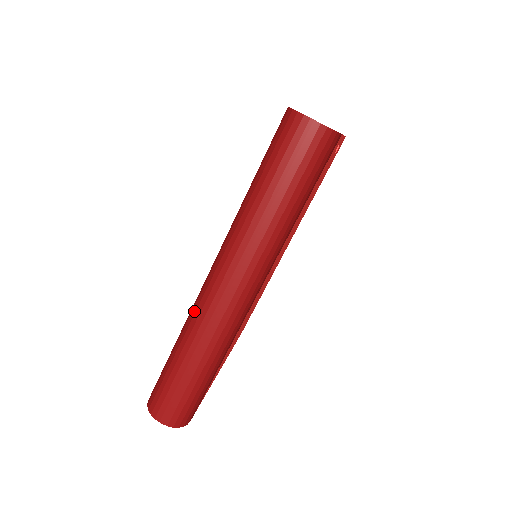
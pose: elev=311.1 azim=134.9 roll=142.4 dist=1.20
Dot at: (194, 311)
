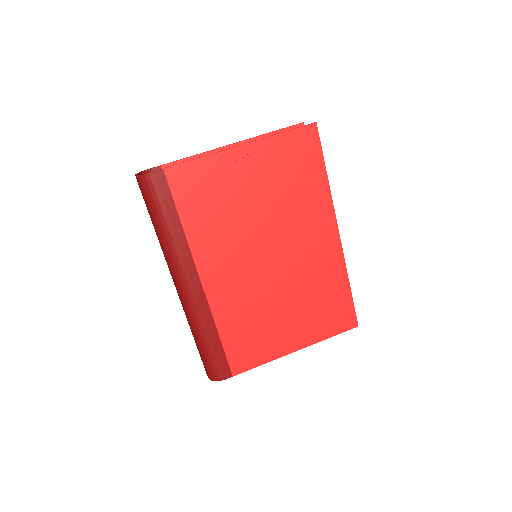
Dot at: occluded
